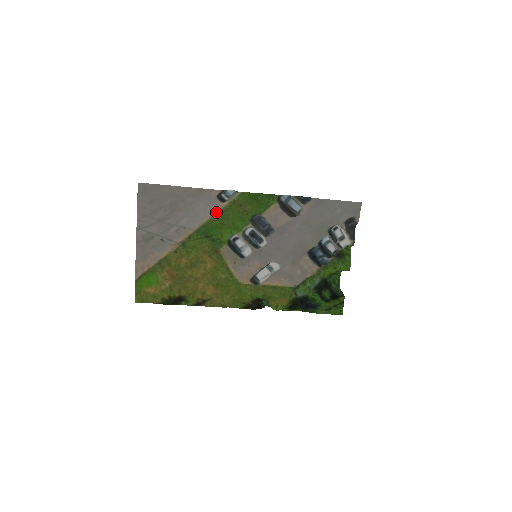
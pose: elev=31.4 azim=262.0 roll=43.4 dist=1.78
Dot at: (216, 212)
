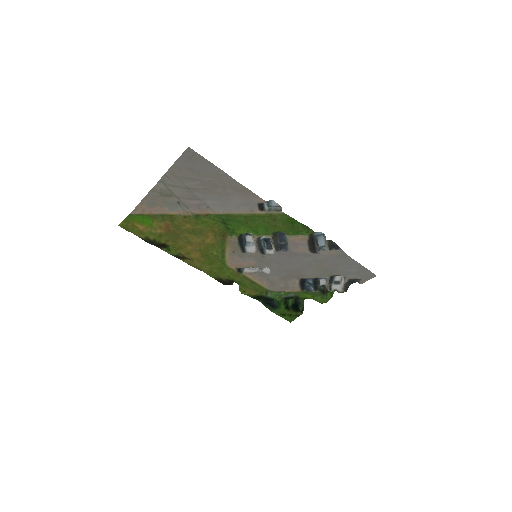
Dot at: (248, 213)
